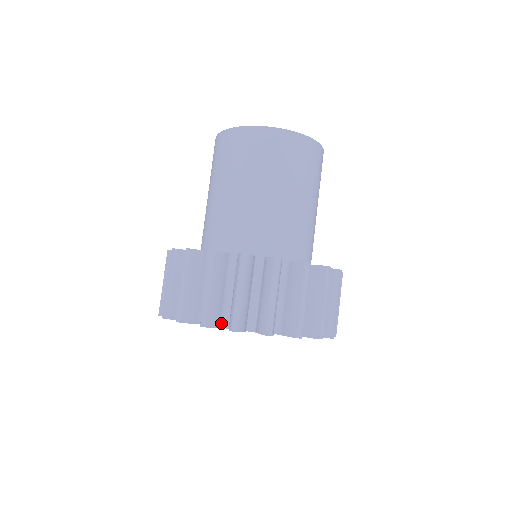
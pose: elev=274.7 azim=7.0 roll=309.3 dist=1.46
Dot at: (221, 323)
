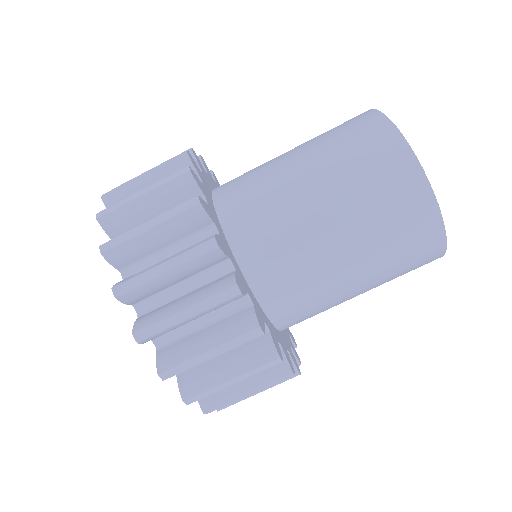
Dot at: occluded
